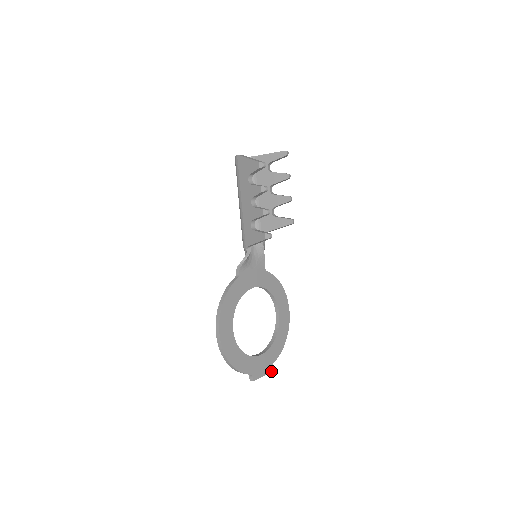
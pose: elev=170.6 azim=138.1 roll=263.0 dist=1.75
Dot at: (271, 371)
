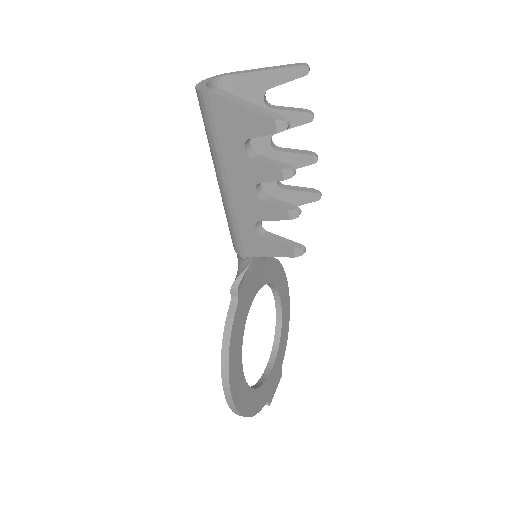
Dot at: occluded
